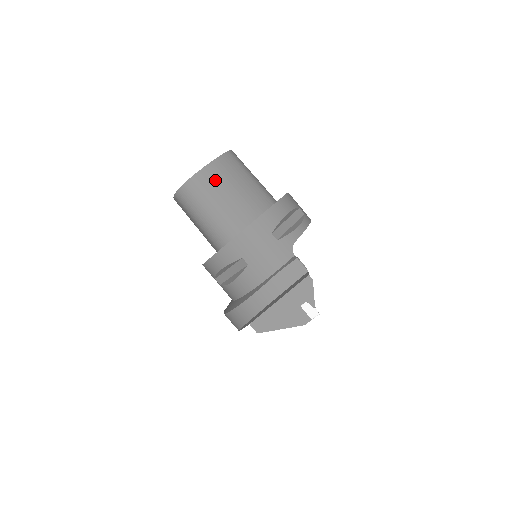
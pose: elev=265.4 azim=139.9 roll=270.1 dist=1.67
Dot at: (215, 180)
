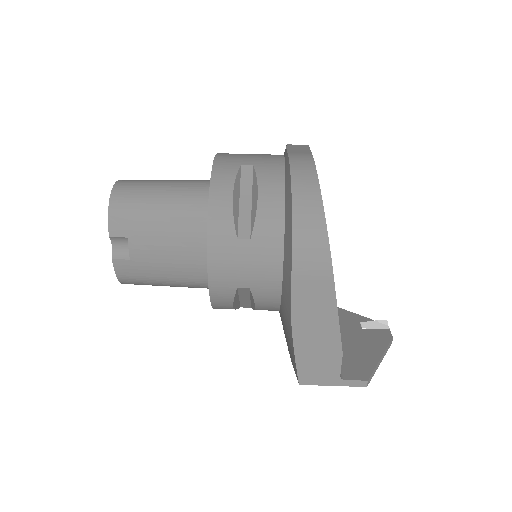
Dot at: occluded
